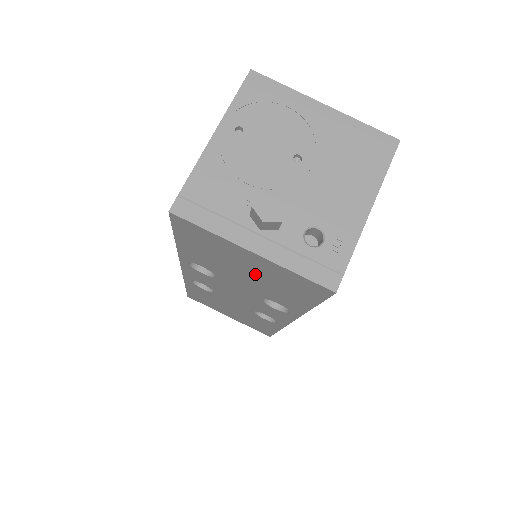
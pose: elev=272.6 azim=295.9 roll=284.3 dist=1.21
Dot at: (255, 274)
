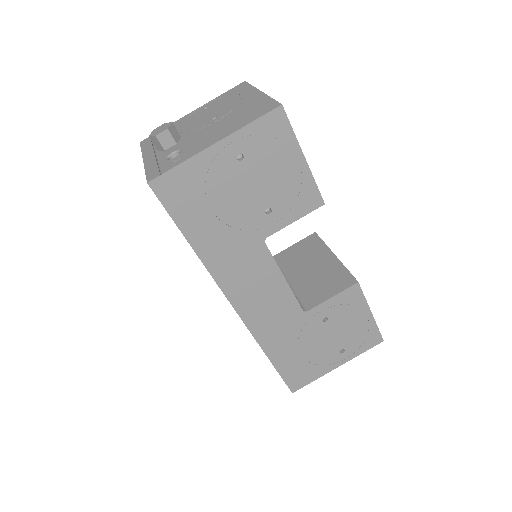
Dot at: occluded
